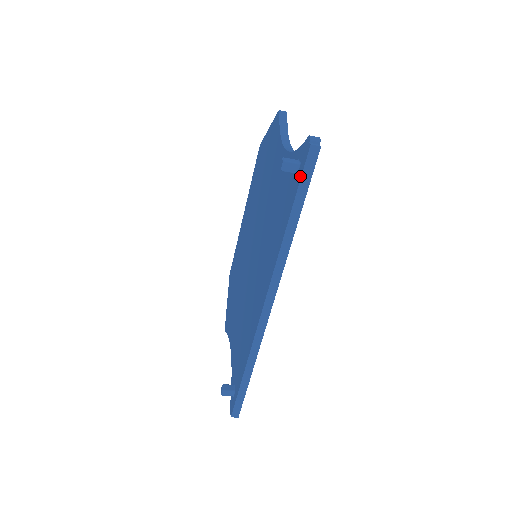
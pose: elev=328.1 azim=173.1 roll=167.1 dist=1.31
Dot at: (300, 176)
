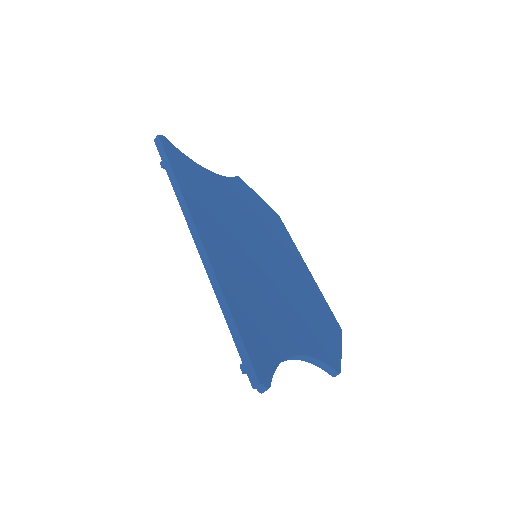
Dot at: (161, 156)
